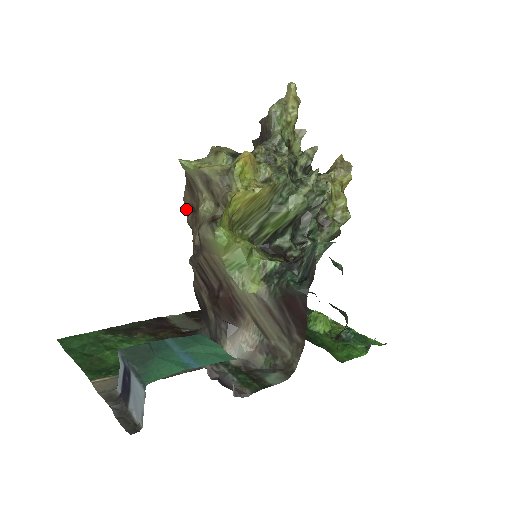
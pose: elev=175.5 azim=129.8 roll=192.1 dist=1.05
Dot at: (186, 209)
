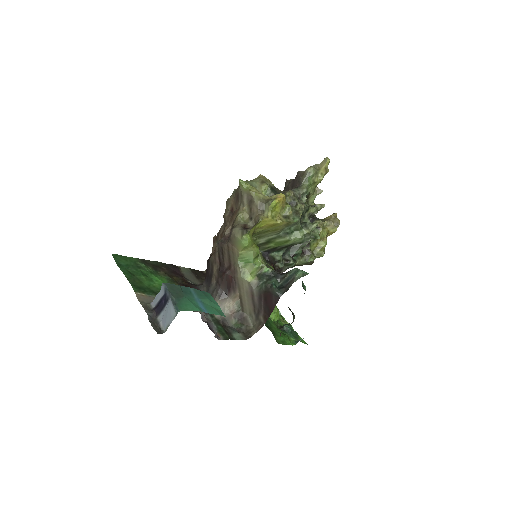
Dot at: (227, 207)
